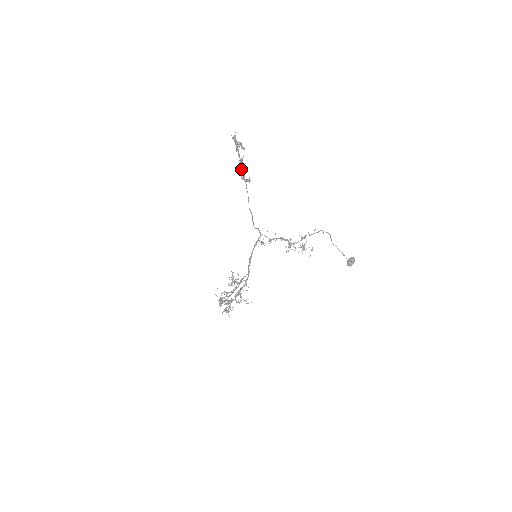
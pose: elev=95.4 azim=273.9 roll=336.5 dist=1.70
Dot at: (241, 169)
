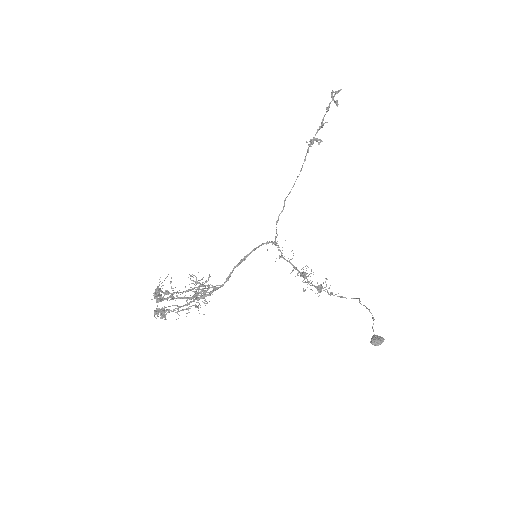
Dot at: occluded
